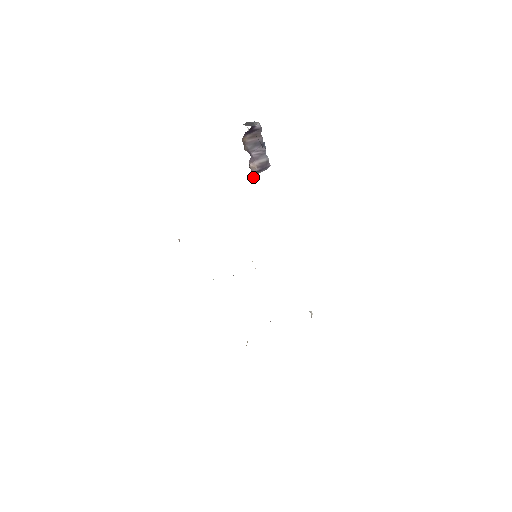
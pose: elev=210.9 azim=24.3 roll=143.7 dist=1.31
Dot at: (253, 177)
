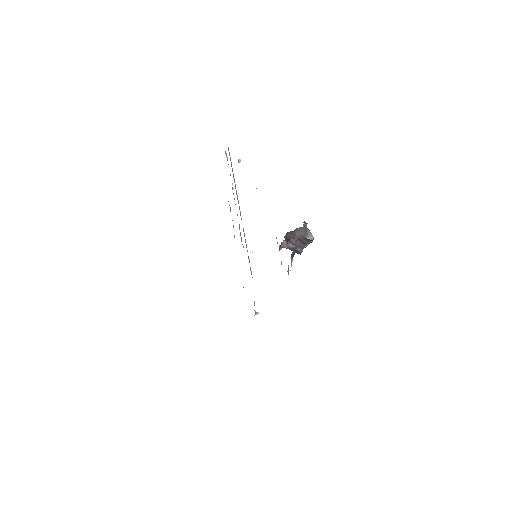
Dot at: (280, 247)
